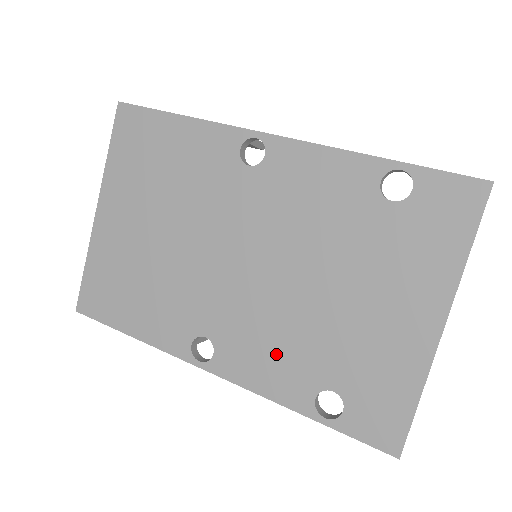
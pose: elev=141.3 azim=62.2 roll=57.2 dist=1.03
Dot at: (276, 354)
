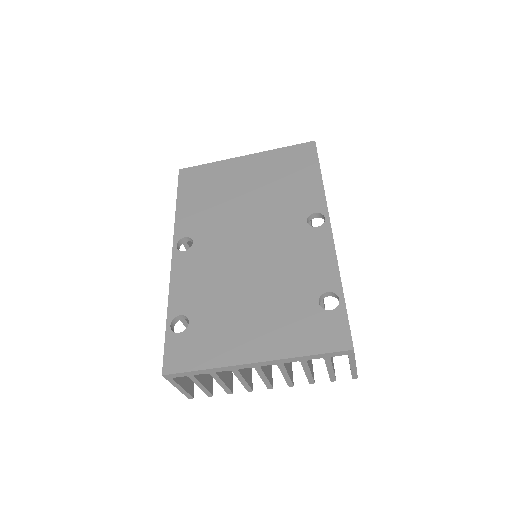
Dot at: (199, 283)
